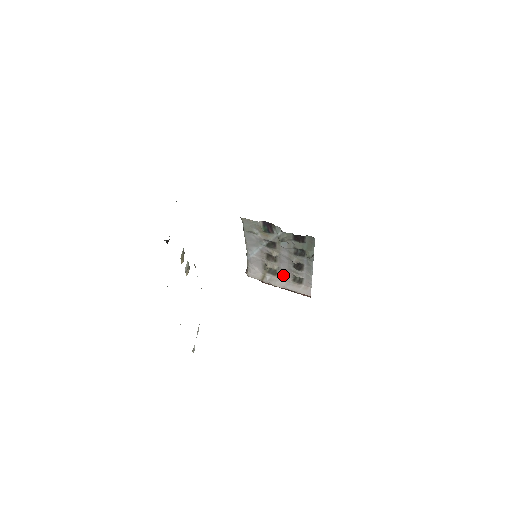
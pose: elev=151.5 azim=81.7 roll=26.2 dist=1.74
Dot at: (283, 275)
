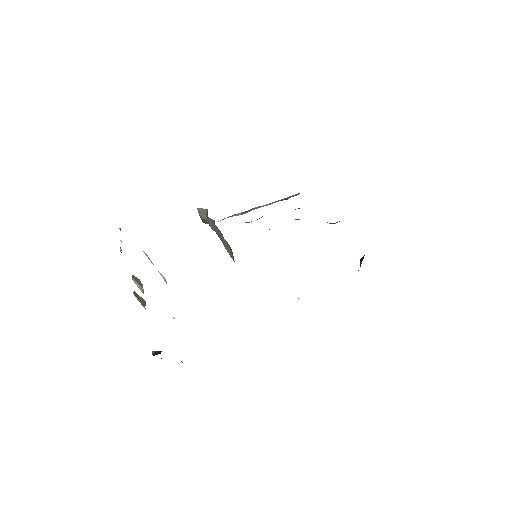
Dot at: occluded
